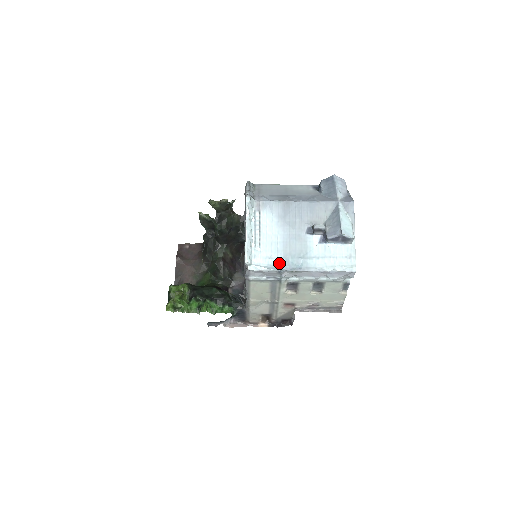
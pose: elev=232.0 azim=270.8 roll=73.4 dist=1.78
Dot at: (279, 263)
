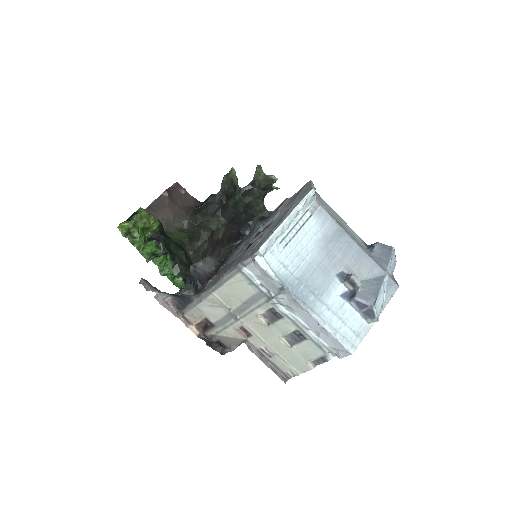
Dot at: (289, 280)
